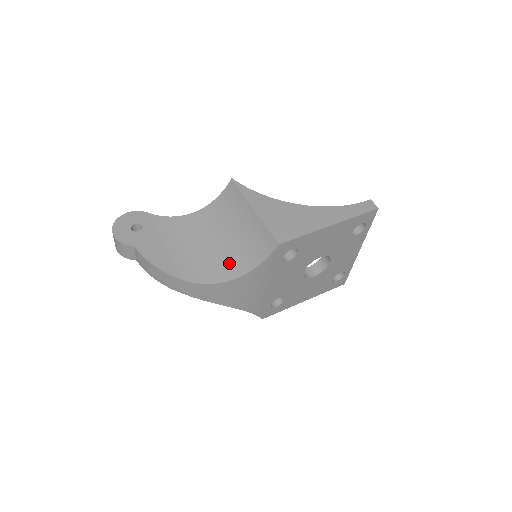
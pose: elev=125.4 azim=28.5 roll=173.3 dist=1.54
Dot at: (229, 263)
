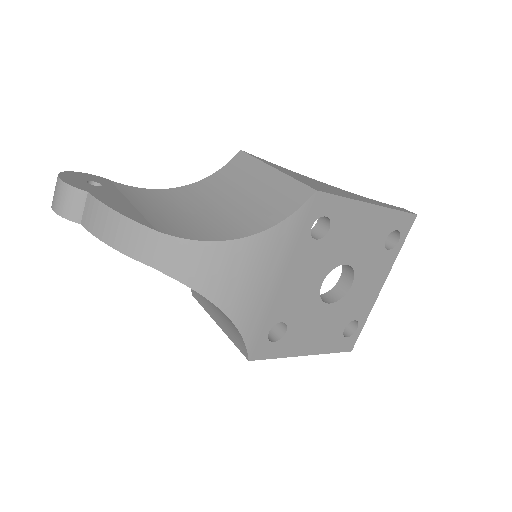
Dot at: (233, 224)
